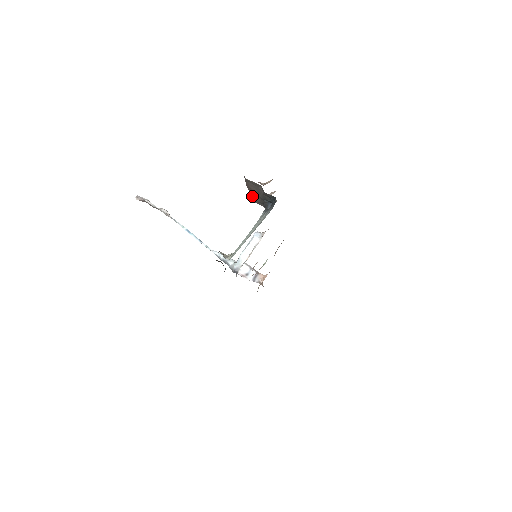
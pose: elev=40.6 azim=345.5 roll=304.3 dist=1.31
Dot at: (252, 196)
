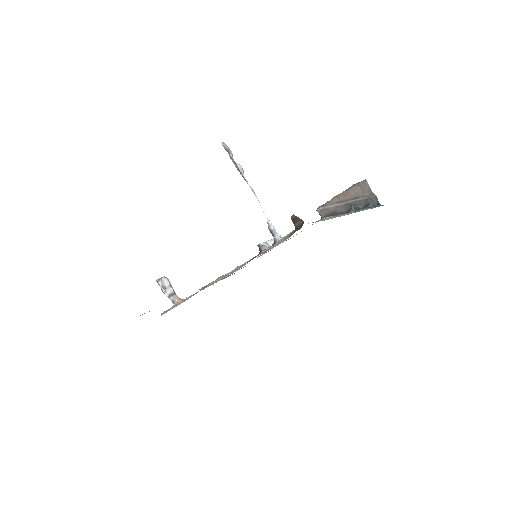
Dot at: (326, 203)
